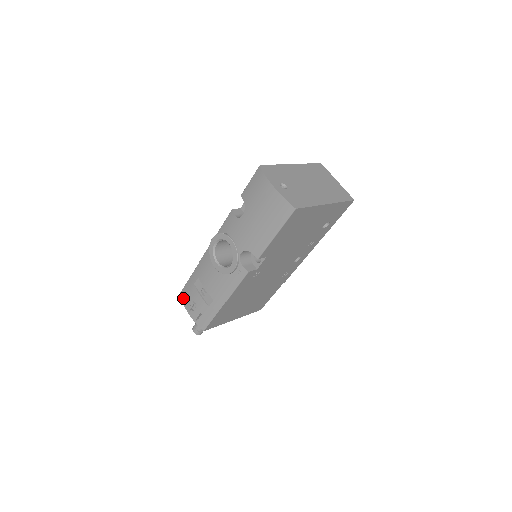
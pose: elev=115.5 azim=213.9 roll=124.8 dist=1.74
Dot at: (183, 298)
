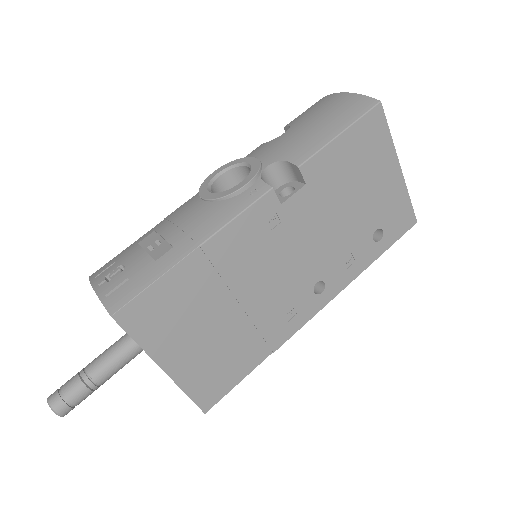
Dot at: (96, 274)
